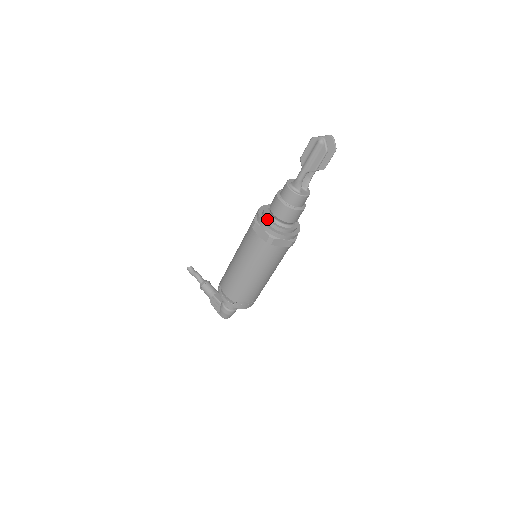
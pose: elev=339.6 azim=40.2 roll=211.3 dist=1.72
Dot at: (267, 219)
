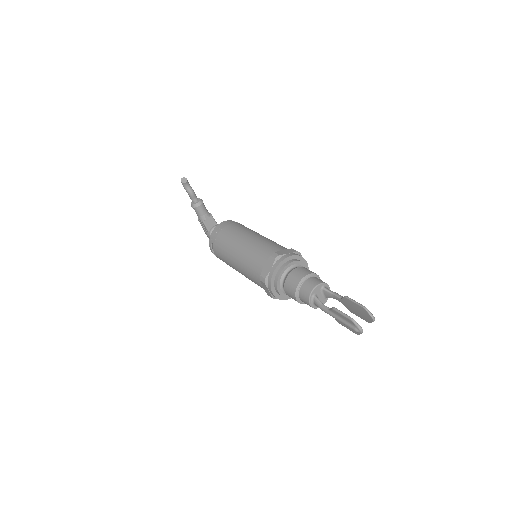
Dot at: (277, 290)
